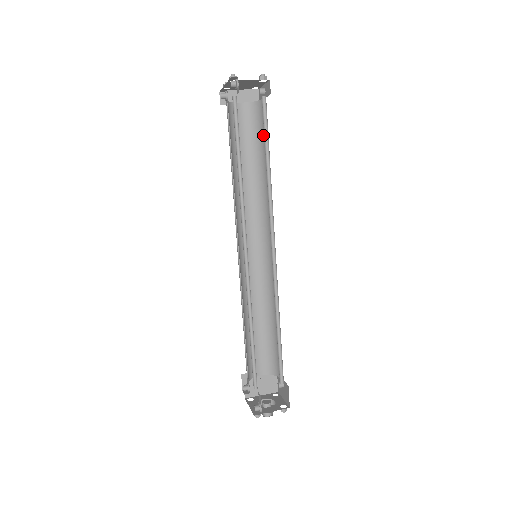
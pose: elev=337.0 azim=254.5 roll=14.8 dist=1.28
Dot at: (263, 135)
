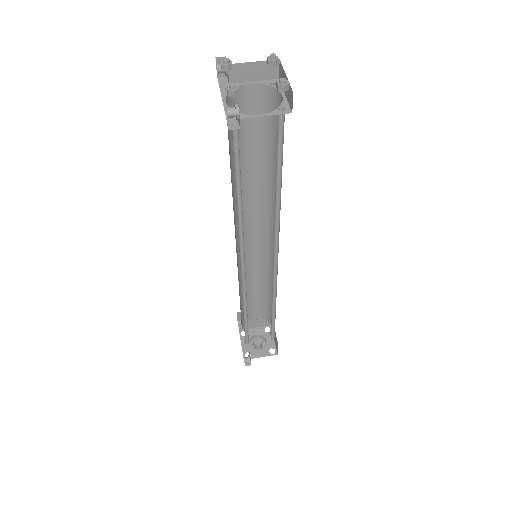
Dot at: occluded
